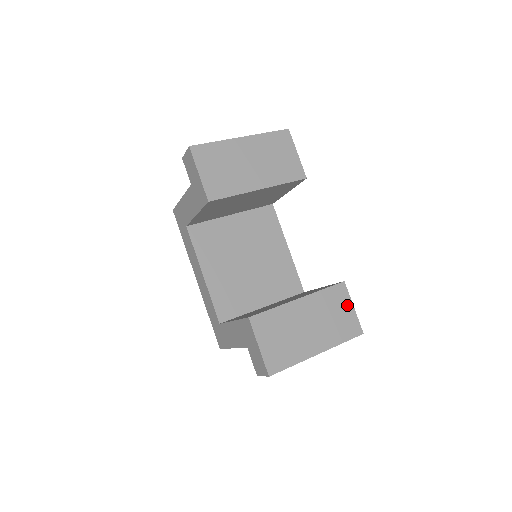
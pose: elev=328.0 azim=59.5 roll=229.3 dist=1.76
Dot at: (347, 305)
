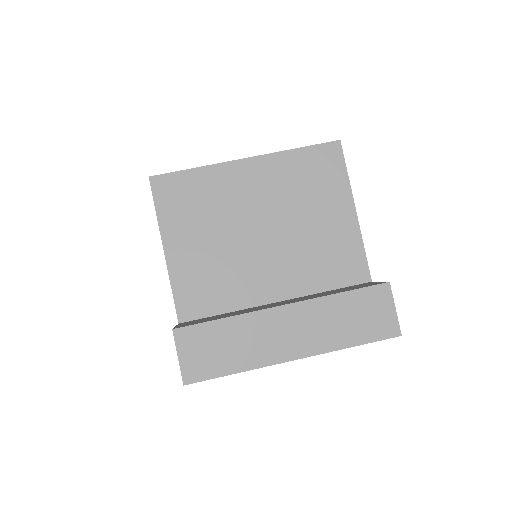
Dot at: occluded
